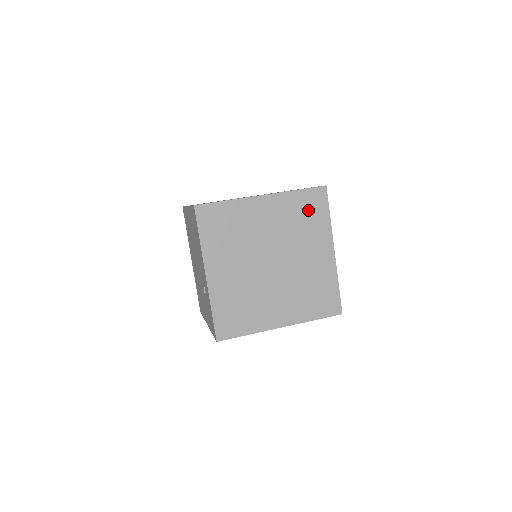
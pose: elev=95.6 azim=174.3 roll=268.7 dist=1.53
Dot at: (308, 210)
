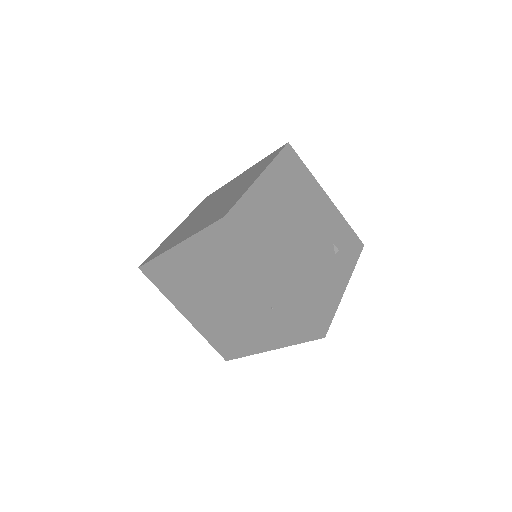
Dot at: occluded
